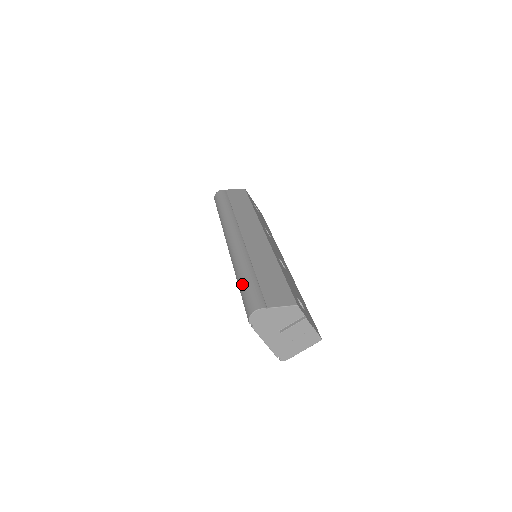
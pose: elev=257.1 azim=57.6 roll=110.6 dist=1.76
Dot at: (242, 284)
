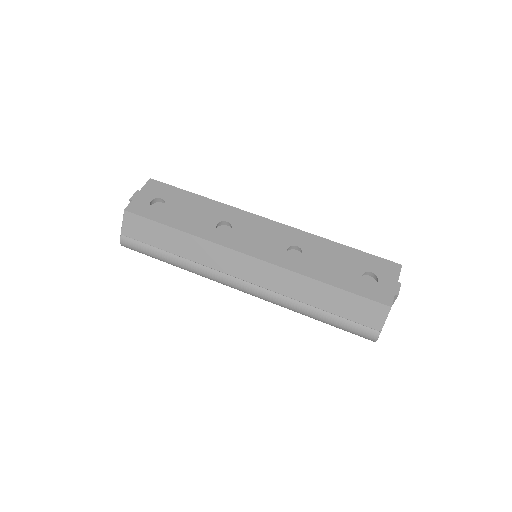
Dot at: occluded
